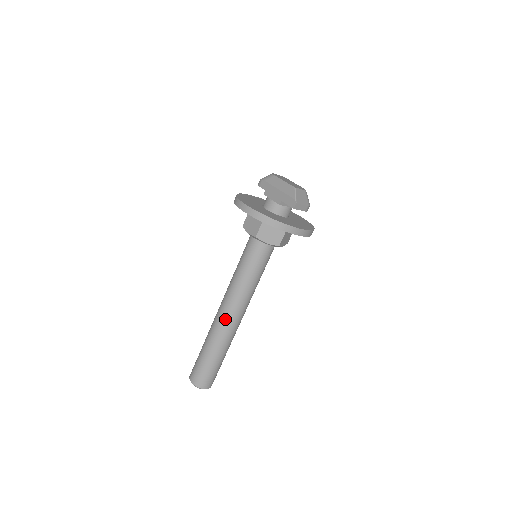
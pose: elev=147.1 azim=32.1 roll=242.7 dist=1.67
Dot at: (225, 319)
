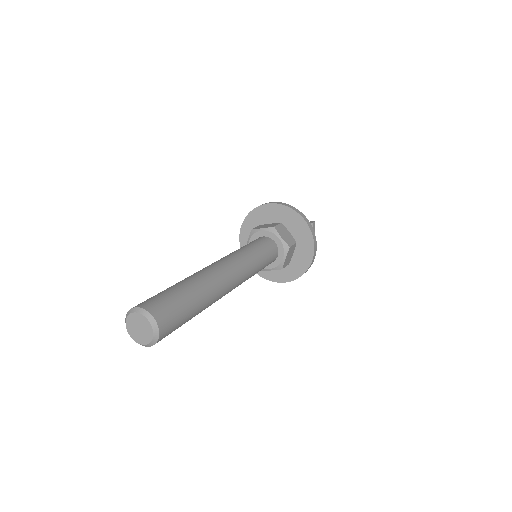
Dot at: (220, 268)
